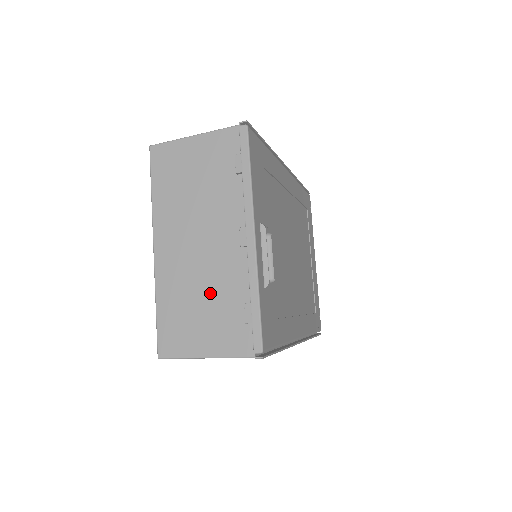
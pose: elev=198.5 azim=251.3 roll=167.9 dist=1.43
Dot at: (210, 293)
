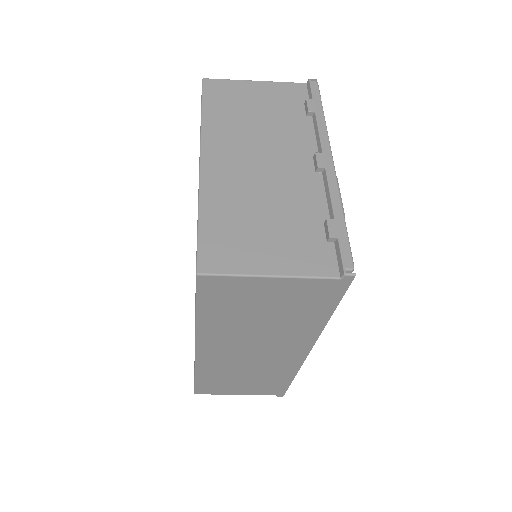
Dot at: (277, 208)
